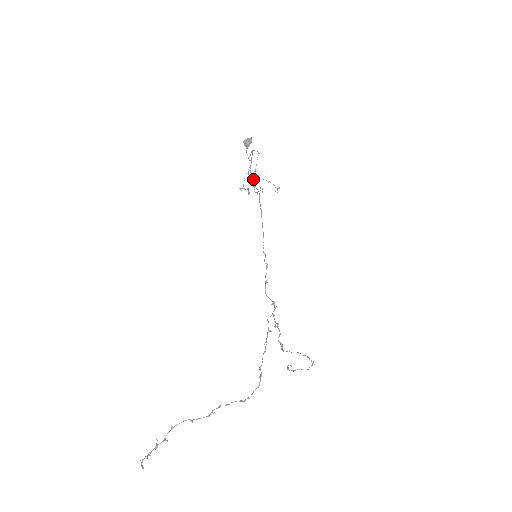
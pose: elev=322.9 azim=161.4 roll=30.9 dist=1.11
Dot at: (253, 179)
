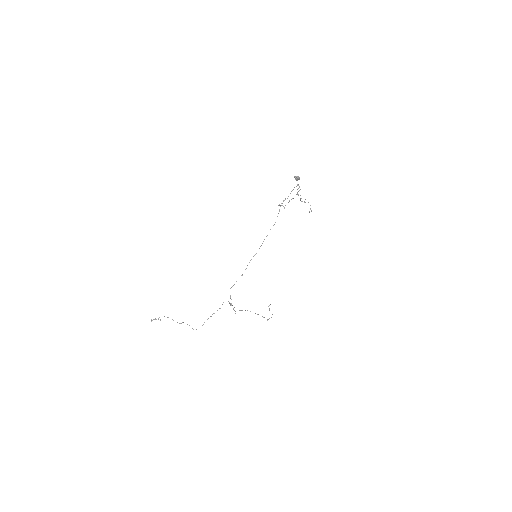
Dot at: occluded
